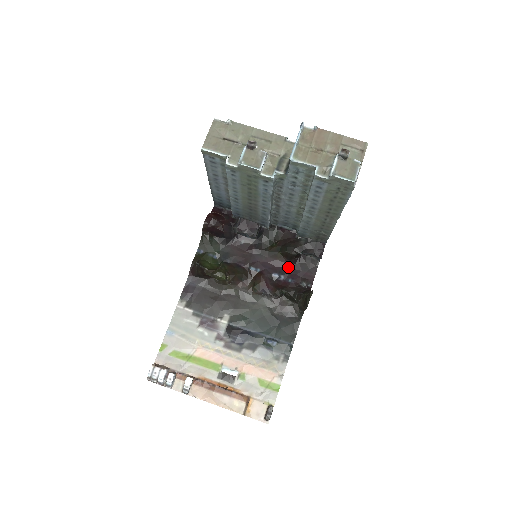
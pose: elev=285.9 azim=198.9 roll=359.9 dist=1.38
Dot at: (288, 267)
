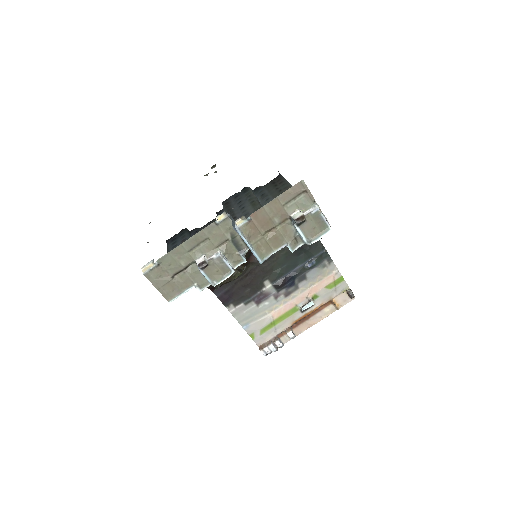
Dot at: occluded
